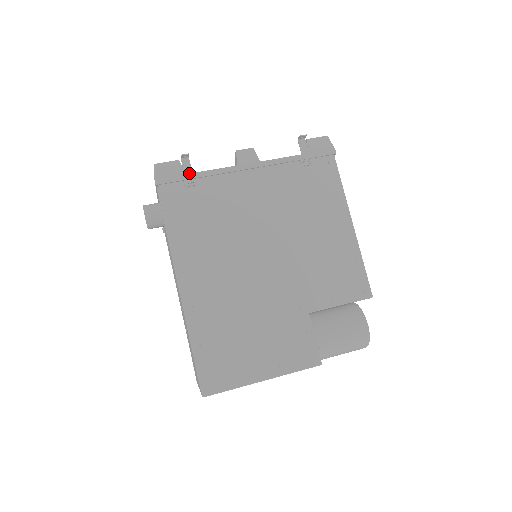
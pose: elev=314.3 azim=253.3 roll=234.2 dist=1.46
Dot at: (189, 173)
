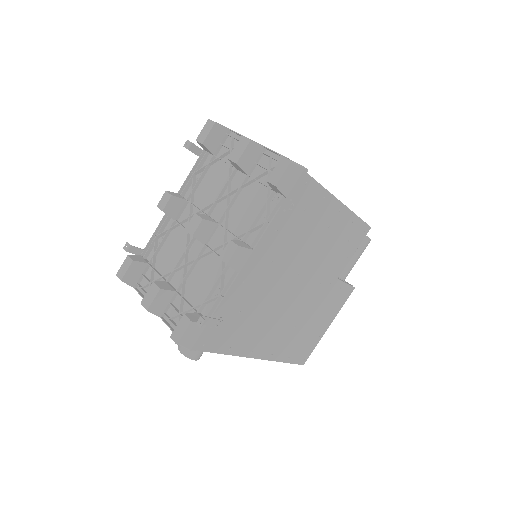
Dot at: (211, 322)
